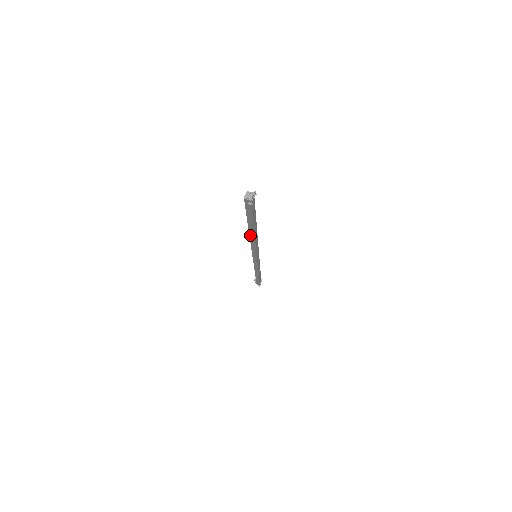
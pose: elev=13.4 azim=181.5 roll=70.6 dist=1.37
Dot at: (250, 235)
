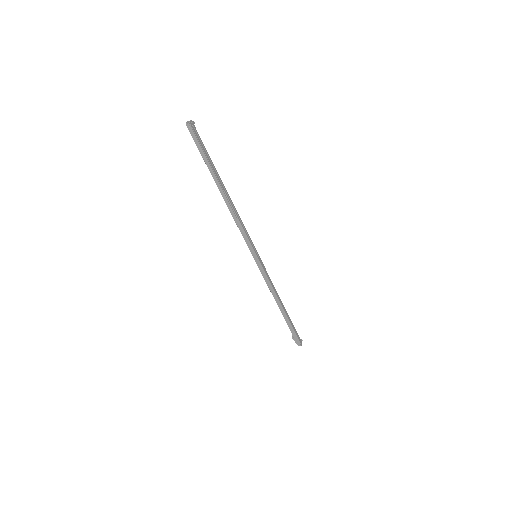
Dot at: (224, 198)
